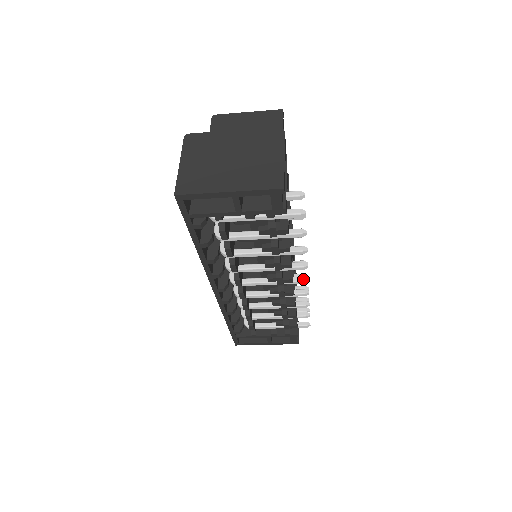
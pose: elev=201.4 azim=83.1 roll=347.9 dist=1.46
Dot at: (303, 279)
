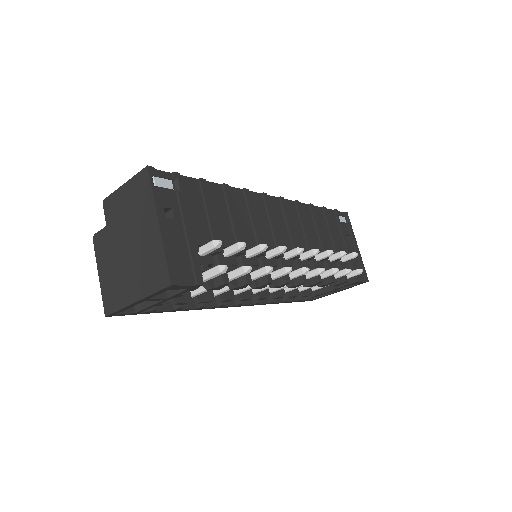
Dot at: (302, 272)
